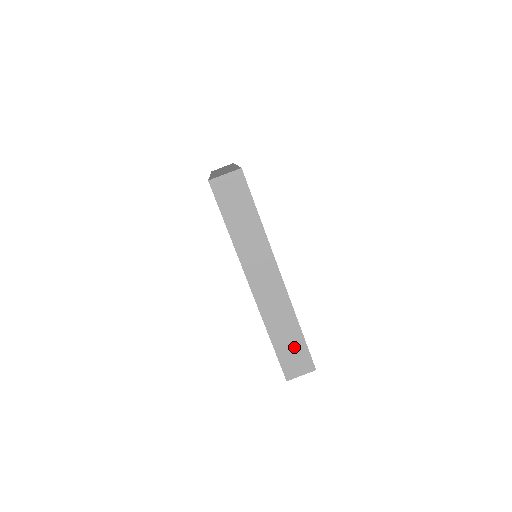
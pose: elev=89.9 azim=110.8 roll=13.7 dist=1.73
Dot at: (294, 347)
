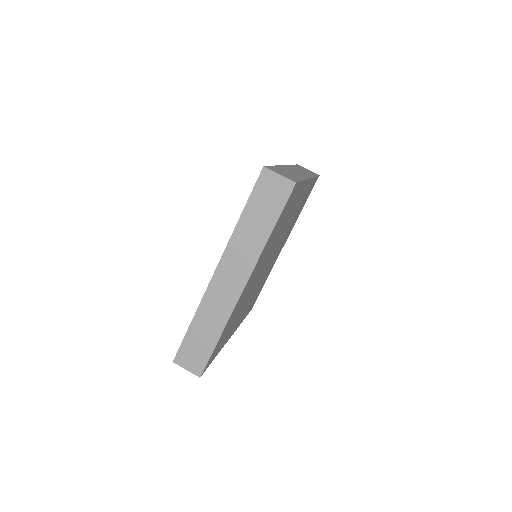
Dot at: (202, 345)
